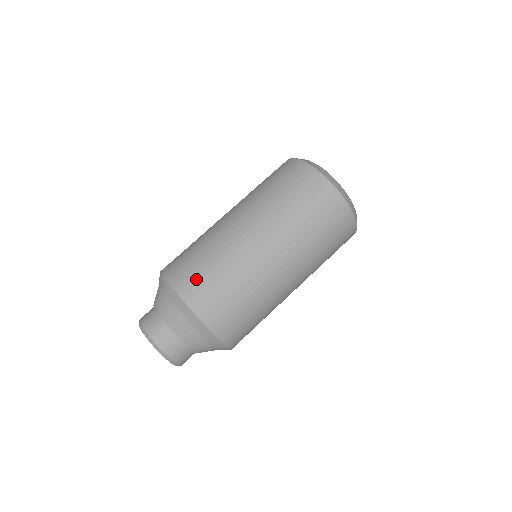
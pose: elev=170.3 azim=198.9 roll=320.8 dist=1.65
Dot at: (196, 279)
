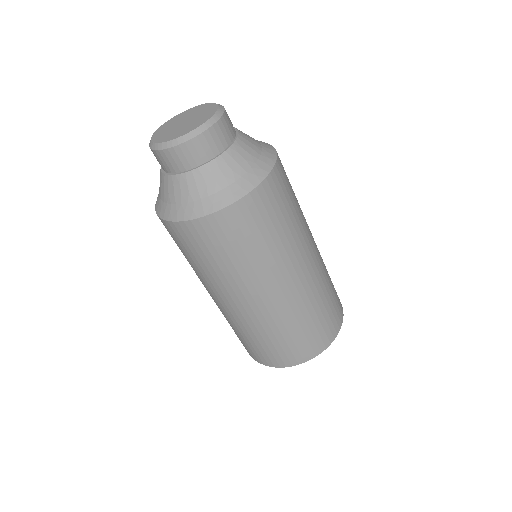
Dot at: occluded
